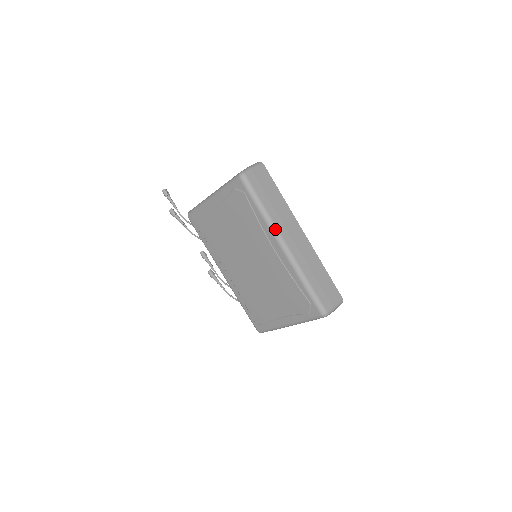
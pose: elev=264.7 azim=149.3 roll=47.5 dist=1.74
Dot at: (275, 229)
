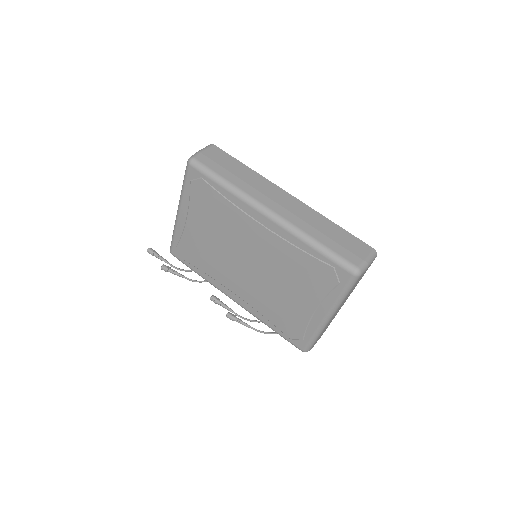
Dot at: (250, 199)
